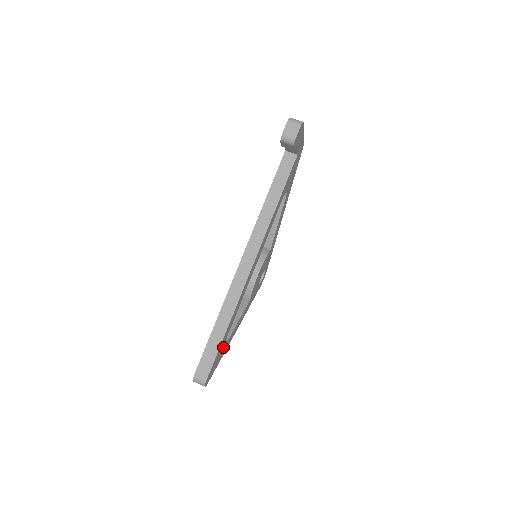
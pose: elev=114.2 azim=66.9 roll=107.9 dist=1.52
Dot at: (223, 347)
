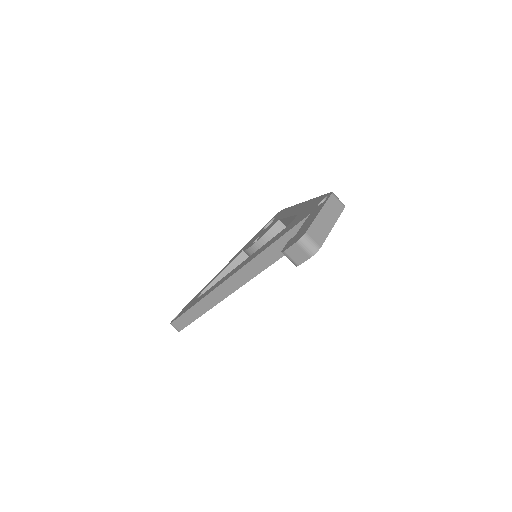
Dot at: occluded
